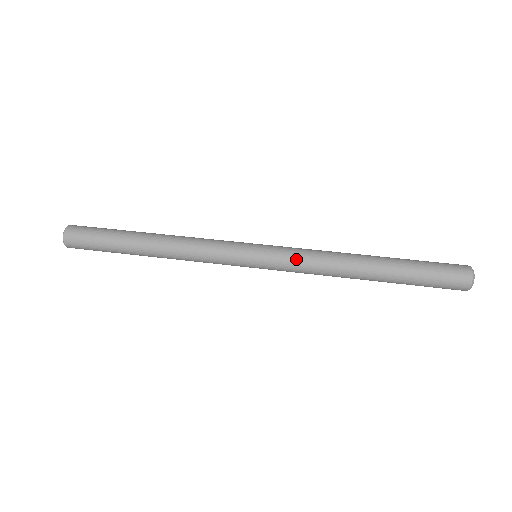
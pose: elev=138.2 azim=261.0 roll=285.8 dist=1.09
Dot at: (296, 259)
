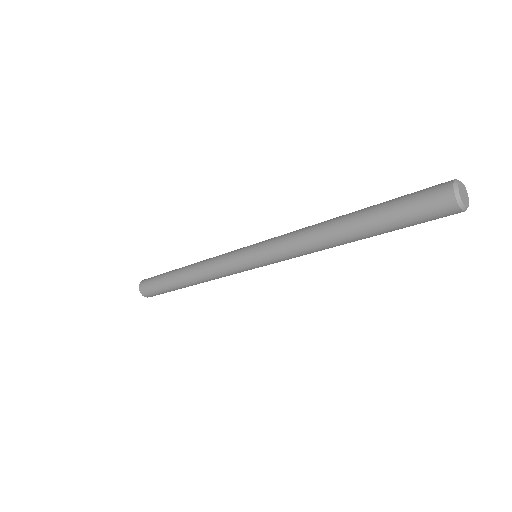
Dot at: (281, 235)
